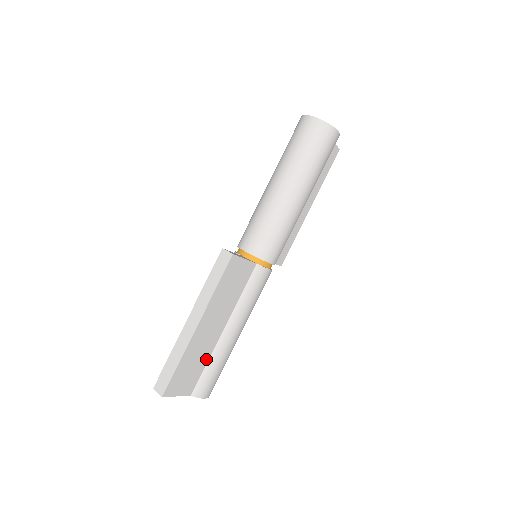
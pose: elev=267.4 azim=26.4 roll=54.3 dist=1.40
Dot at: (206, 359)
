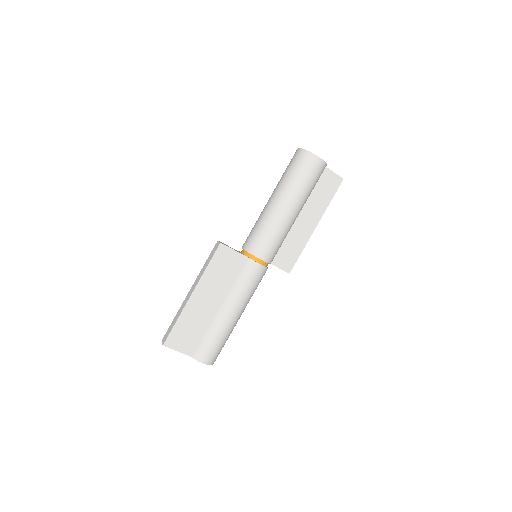
Dot at: (204, 328)
